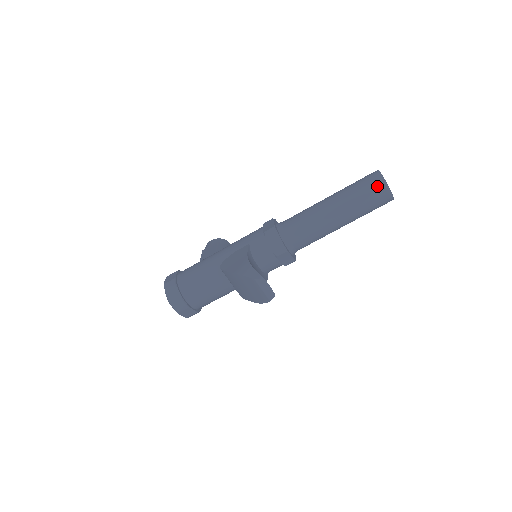
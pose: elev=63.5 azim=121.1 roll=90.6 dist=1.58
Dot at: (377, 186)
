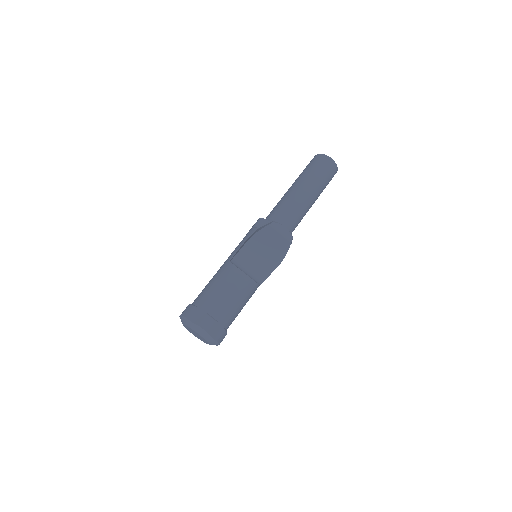
Dot at: (321, 159)
